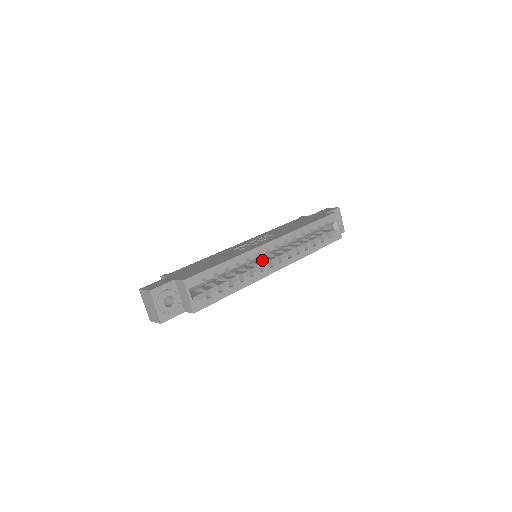
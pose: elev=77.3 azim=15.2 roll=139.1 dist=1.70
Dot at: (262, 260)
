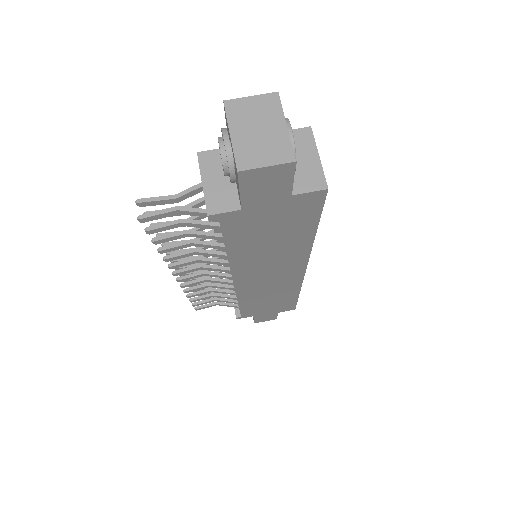
Dot at: occluded
